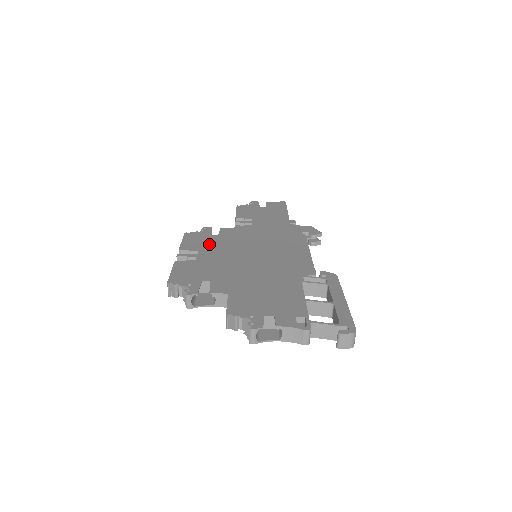
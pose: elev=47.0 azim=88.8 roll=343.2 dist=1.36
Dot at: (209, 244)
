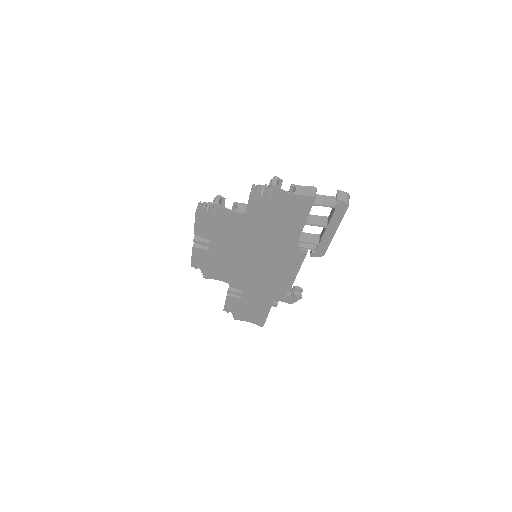
Dot at: occluded
